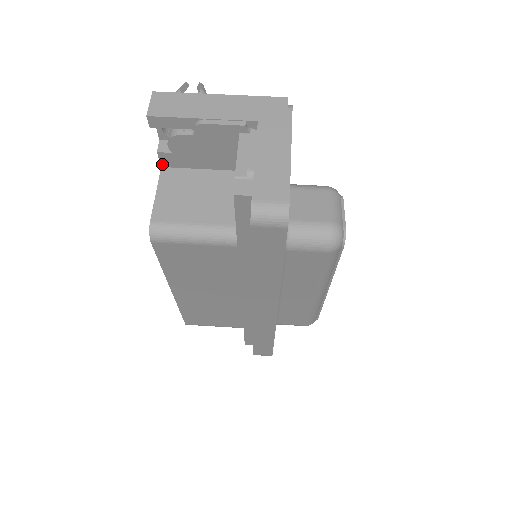
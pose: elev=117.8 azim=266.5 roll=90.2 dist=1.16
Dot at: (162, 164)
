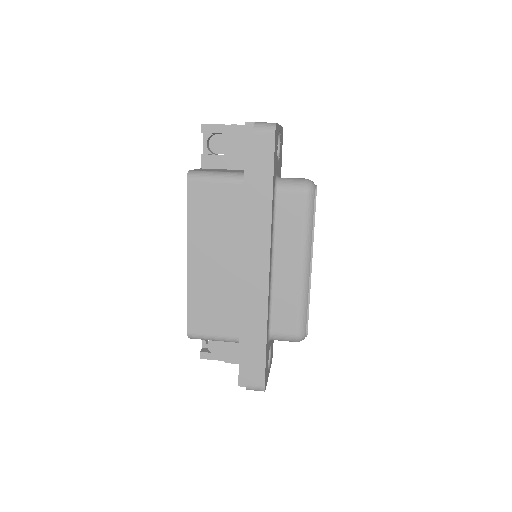
Dot at: (202, 166)
